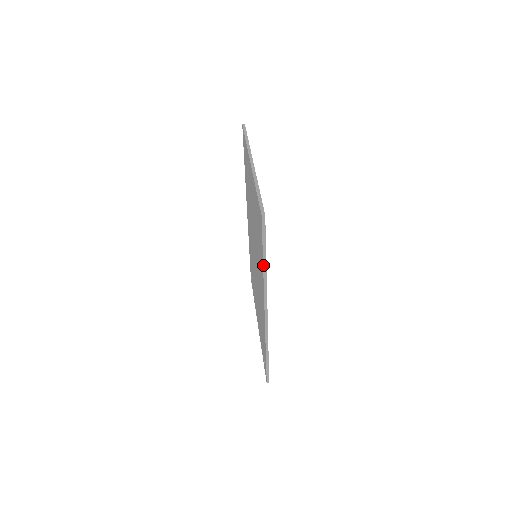
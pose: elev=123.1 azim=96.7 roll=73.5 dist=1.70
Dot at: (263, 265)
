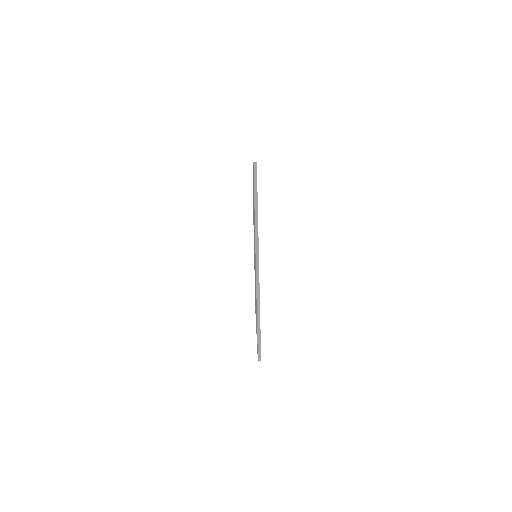
Dot at: occluded
